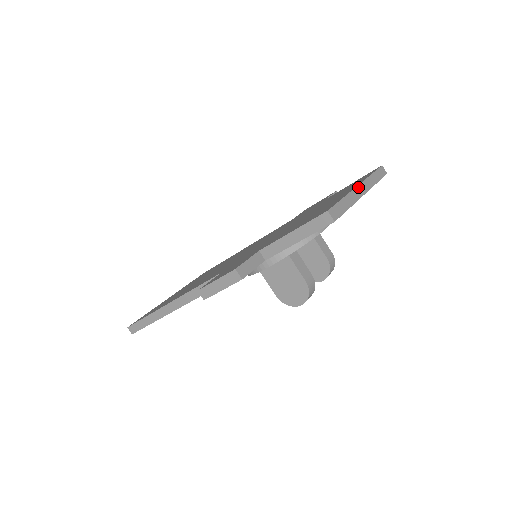
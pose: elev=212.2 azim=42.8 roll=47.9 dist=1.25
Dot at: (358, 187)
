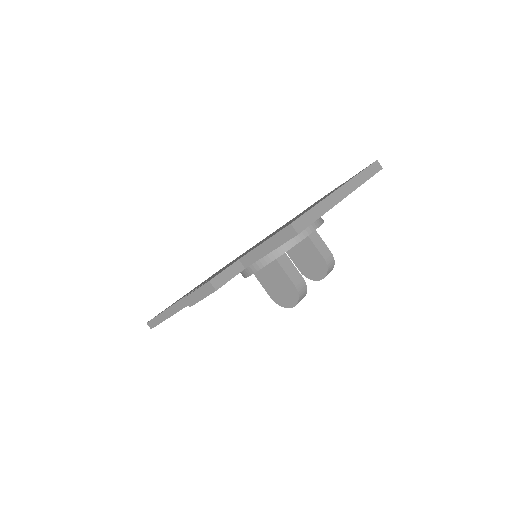
Dot at: (338, 191)
